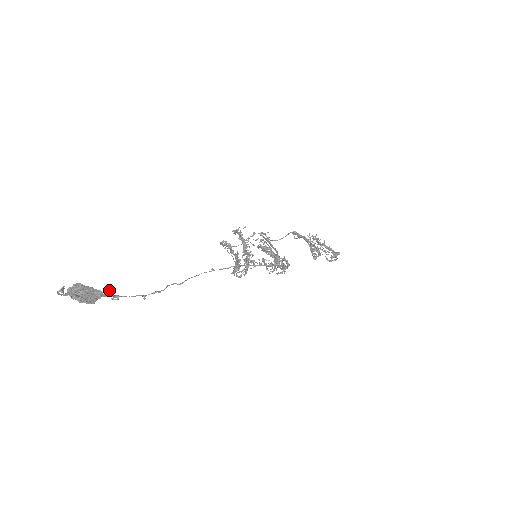
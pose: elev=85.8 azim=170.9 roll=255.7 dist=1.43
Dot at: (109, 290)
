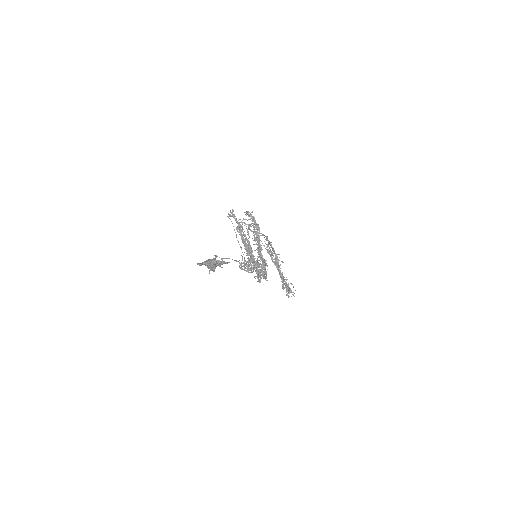
Dot at: (222, 267)
